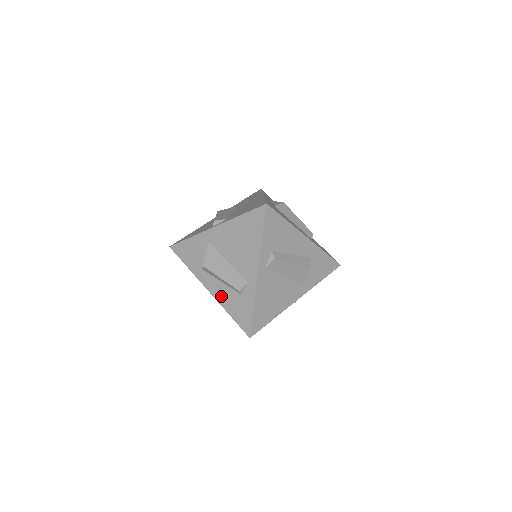
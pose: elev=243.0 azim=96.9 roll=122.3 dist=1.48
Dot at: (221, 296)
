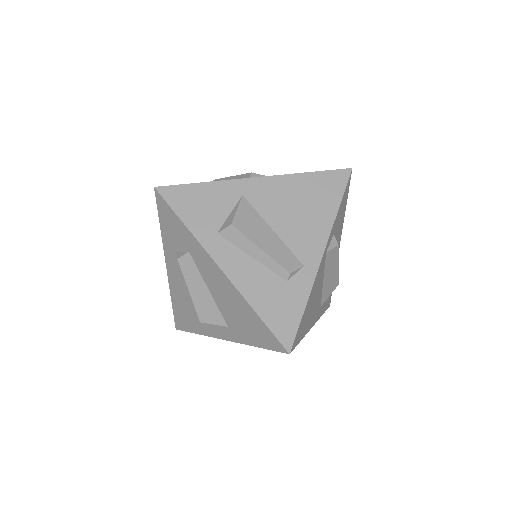
Dot at: (246, 280)
